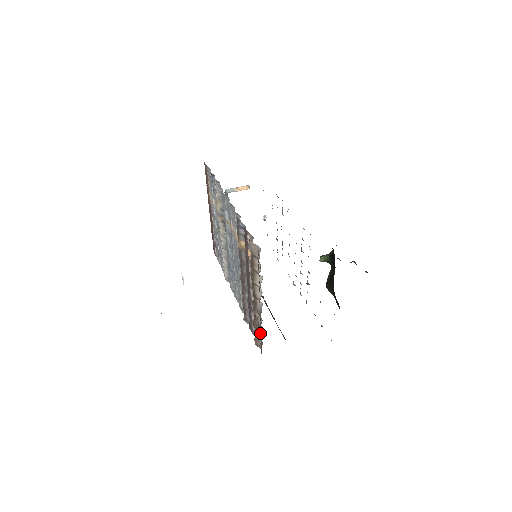
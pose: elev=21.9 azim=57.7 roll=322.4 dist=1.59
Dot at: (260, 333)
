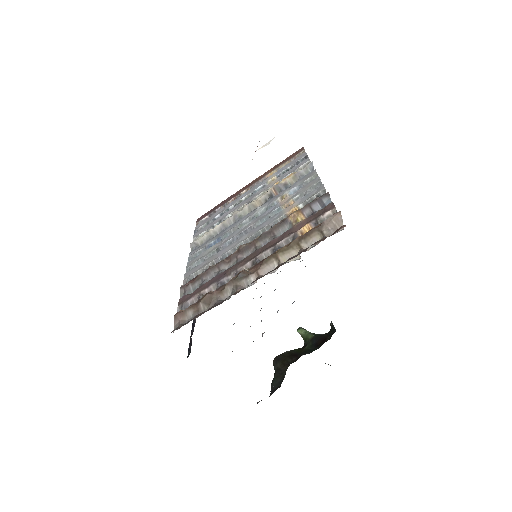
Dot at: (202, 310)
